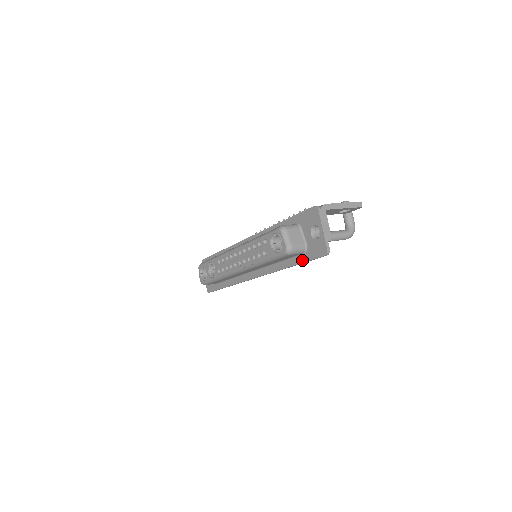
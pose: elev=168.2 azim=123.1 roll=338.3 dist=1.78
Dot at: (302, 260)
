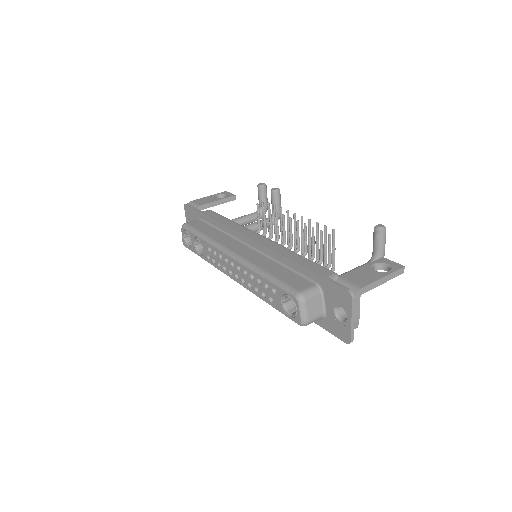
Dot at: (315, 321)
